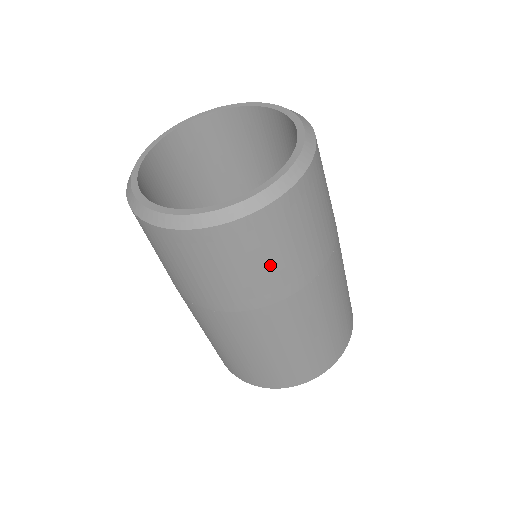
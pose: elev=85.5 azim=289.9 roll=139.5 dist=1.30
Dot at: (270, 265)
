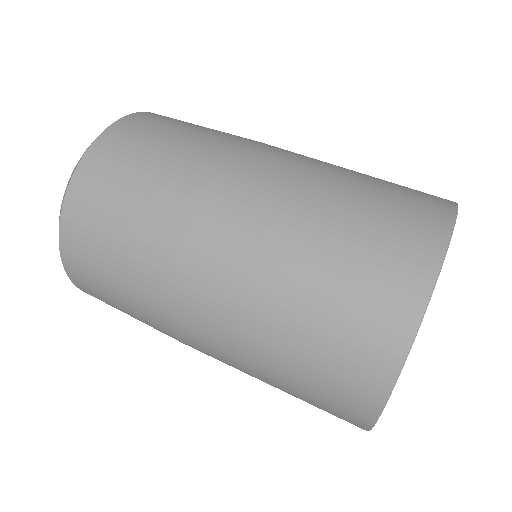
Dot at: (154, 164)
